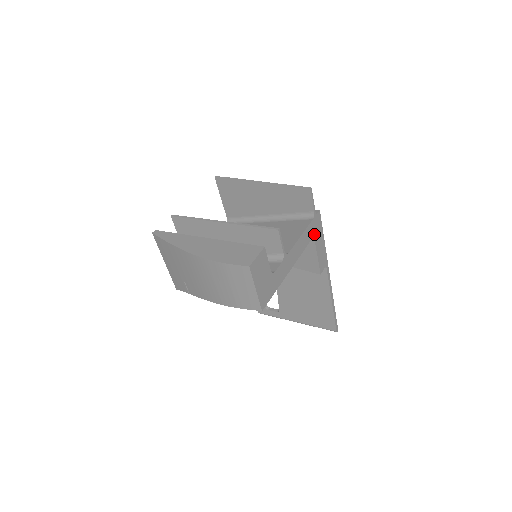
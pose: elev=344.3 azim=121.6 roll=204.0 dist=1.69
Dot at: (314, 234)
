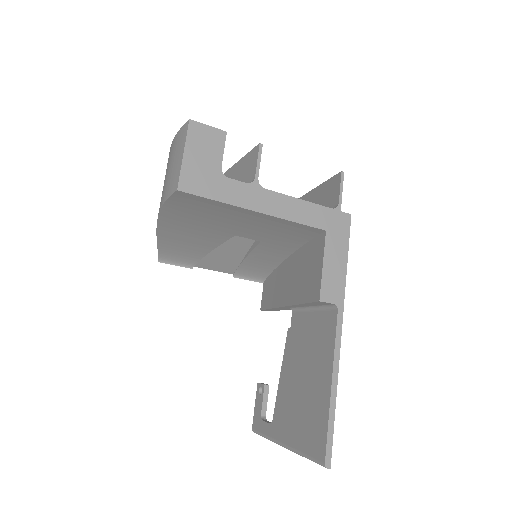
Dot at: (328, 230)
